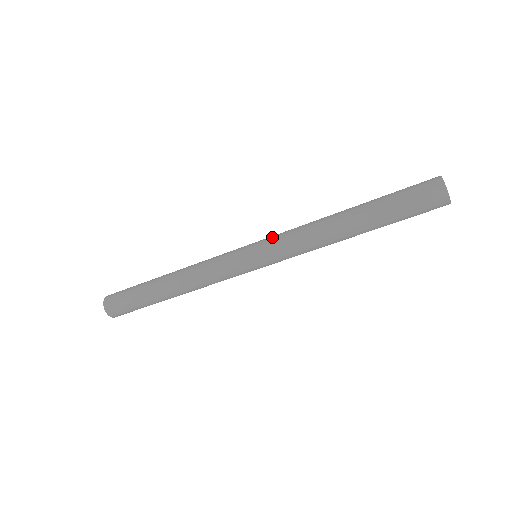
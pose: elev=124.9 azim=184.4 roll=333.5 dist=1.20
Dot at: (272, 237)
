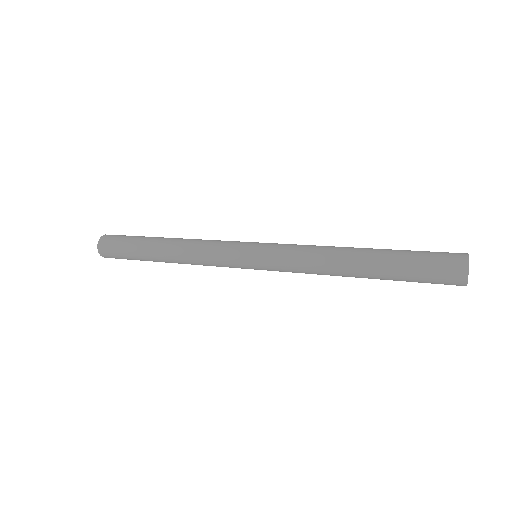
Dot at: occluded
